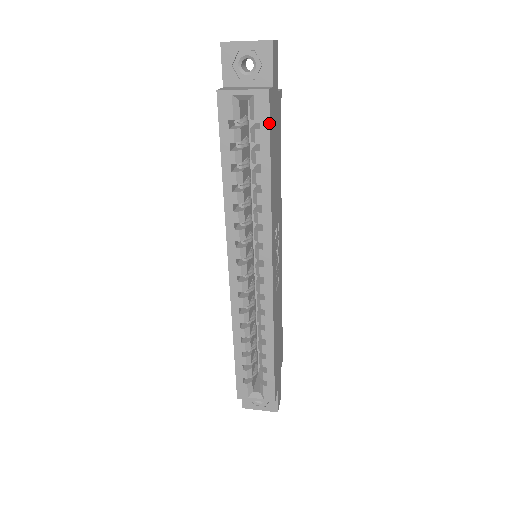
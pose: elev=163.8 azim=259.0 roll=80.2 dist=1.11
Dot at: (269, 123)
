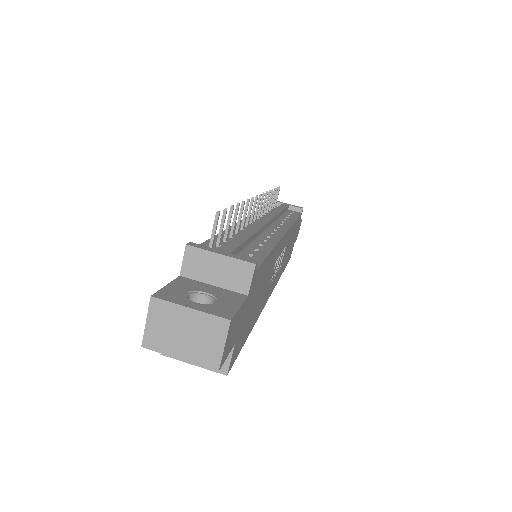
Dot at: (236, 357)
